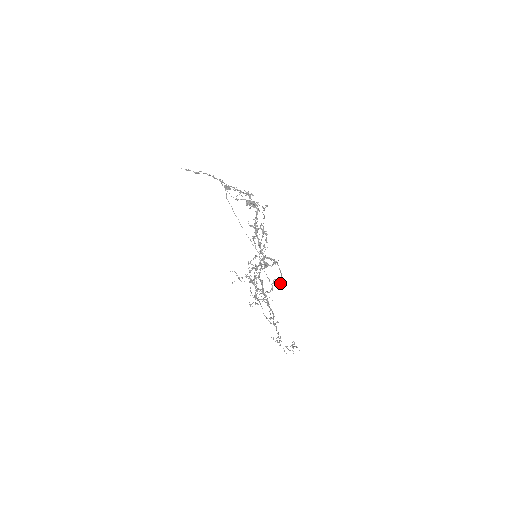
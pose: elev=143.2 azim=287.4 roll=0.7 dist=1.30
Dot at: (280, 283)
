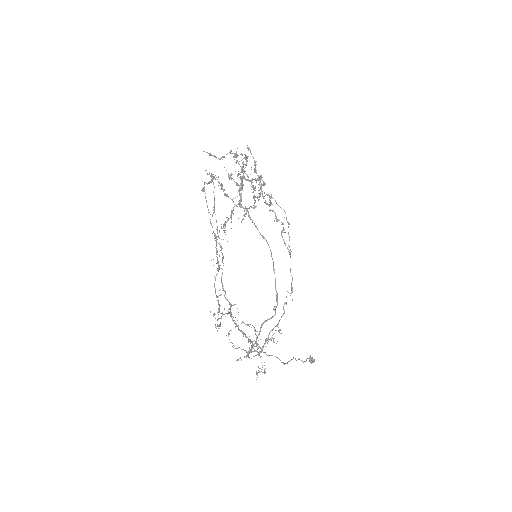
Dot at: occluded
